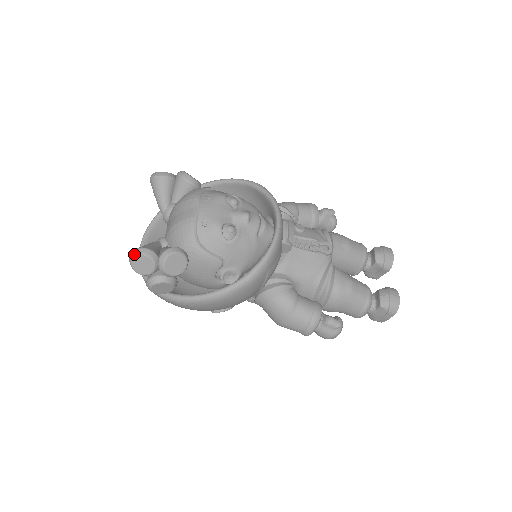
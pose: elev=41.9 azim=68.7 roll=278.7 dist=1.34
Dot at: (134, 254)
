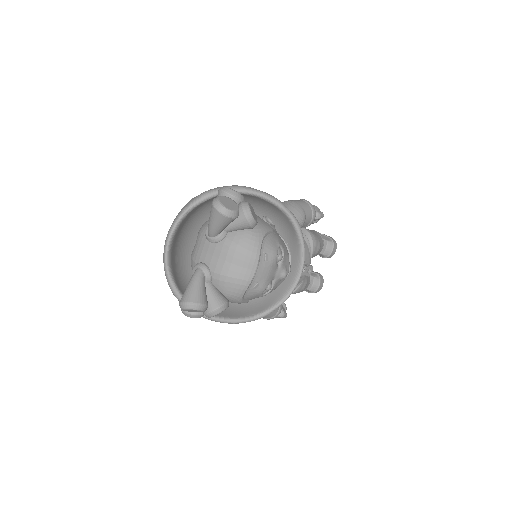
Dot at: (192, 308)
